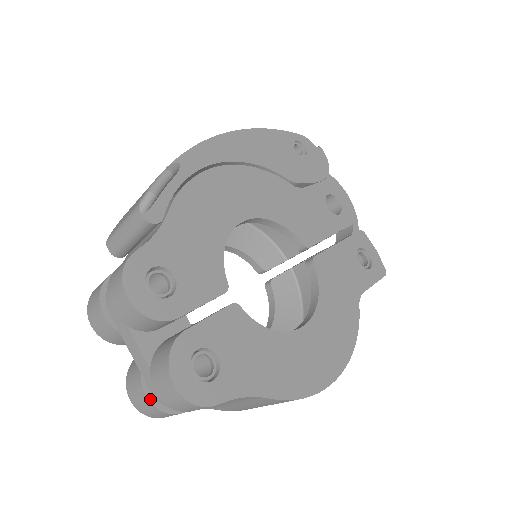
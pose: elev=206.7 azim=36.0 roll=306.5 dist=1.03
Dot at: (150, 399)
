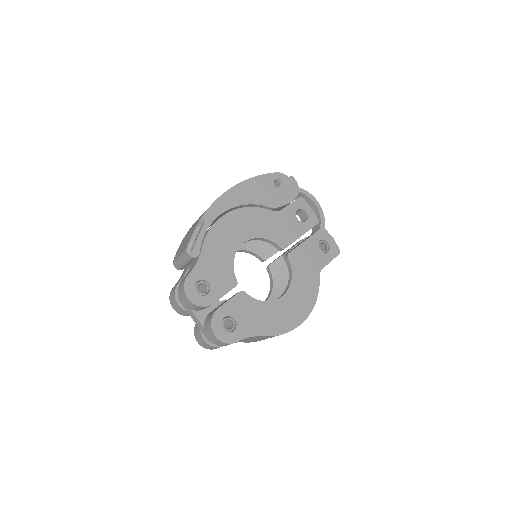
Dot at: (206, 341)
